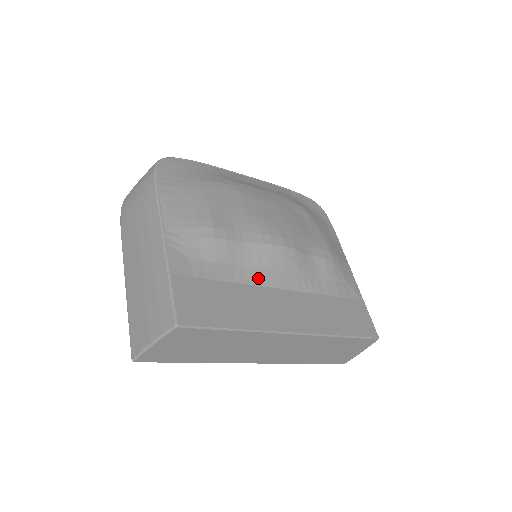
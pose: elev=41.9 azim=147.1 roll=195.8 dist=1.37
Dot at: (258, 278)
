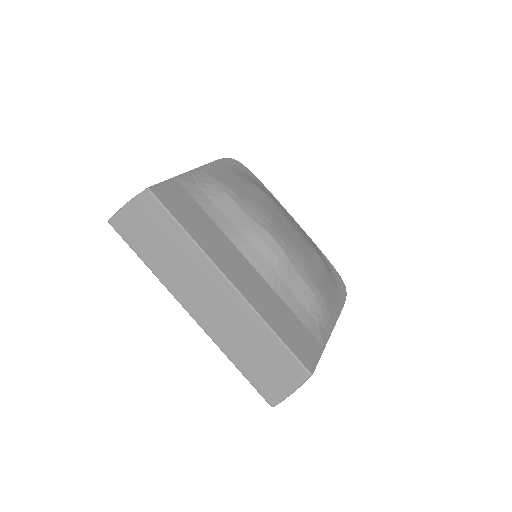
Dot at: (237, 239)
